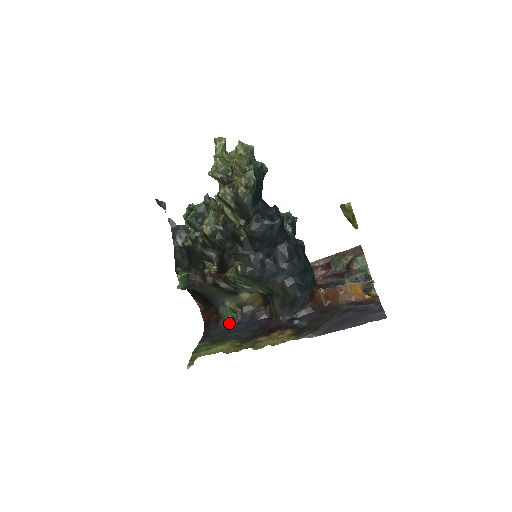
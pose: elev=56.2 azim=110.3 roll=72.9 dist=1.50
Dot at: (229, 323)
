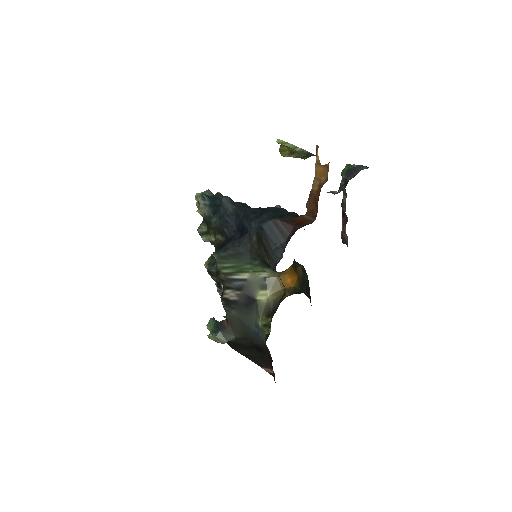
Dot at: occluded
